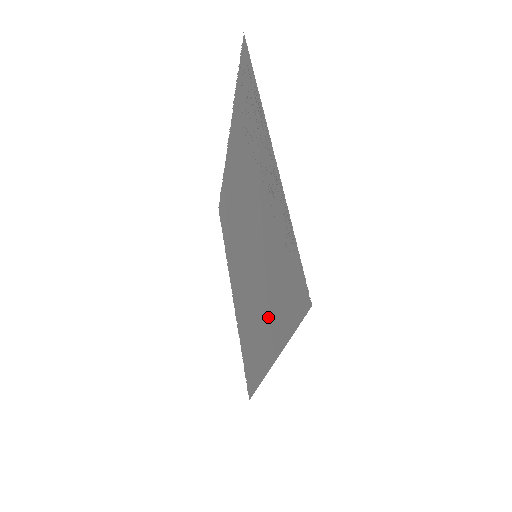
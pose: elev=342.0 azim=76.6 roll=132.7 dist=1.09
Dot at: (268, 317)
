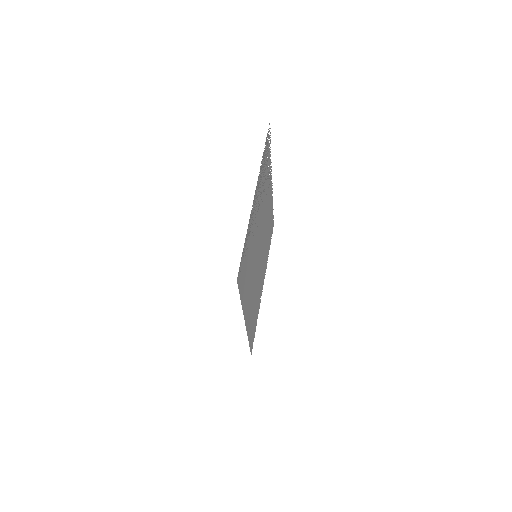
Dot at: (248, 293)
